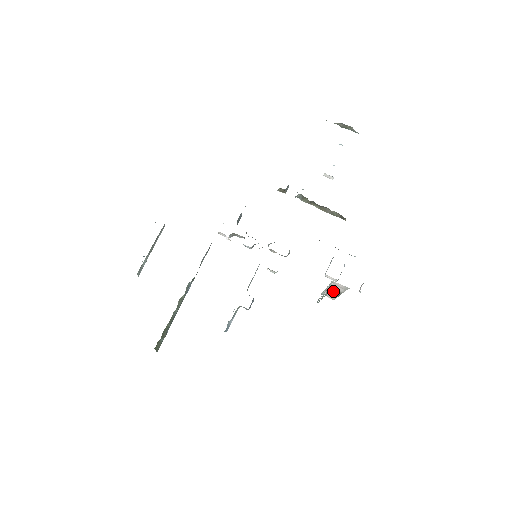
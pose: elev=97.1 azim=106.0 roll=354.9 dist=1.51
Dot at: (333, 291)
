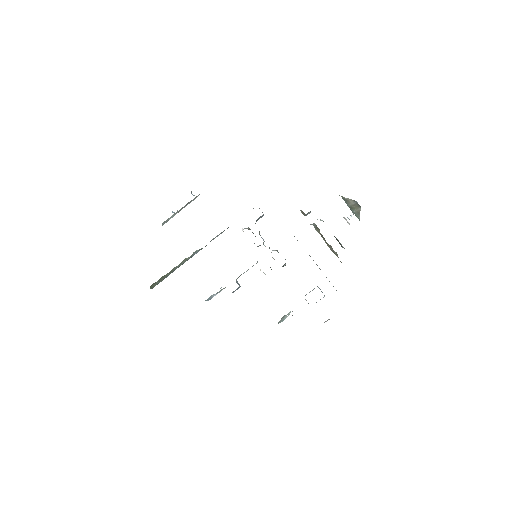
Dot at: occluded
